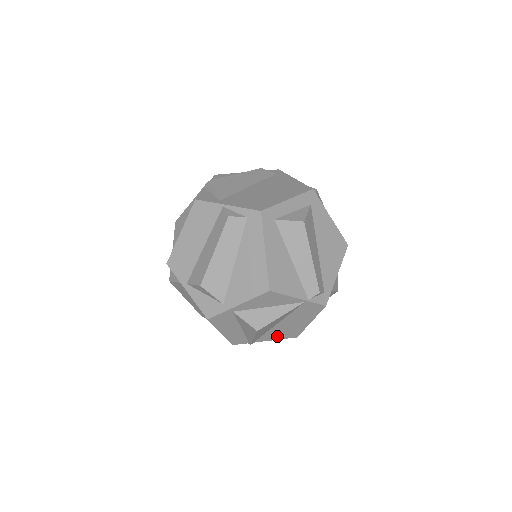
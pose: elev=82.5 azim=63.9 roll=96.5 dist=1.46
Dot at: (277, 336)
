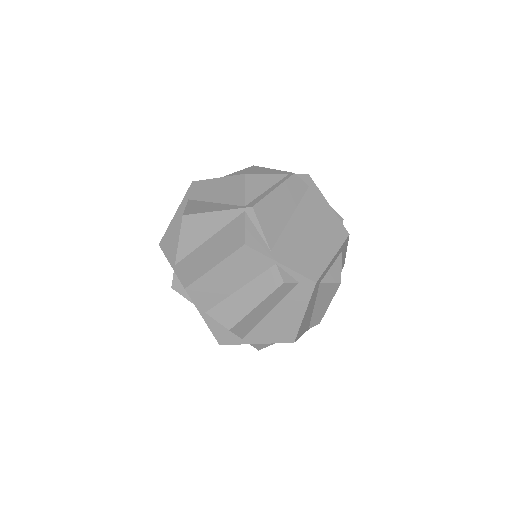
Dot at: occluded
